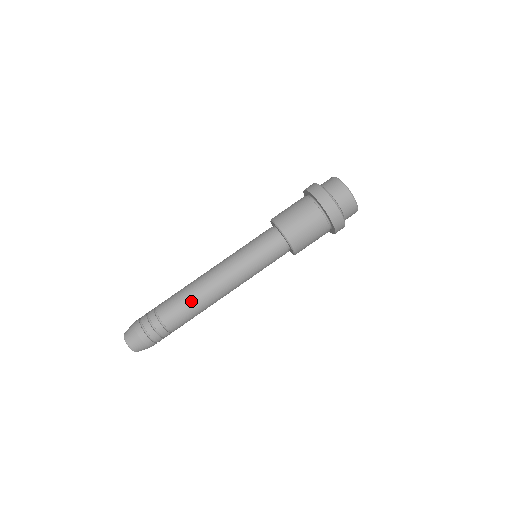
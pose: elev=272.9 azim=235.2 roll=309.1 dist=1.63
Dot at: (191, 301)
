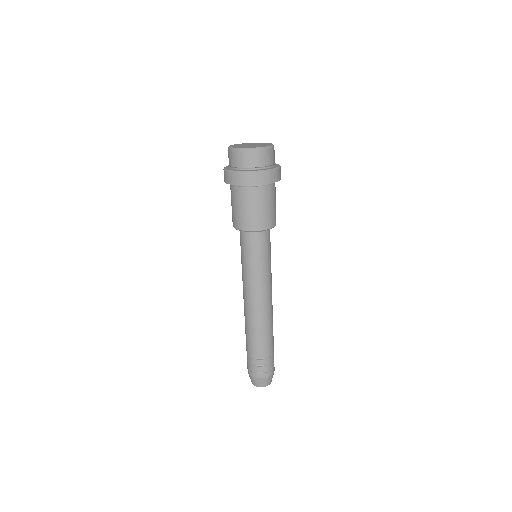
Dot at: (272, 326)
